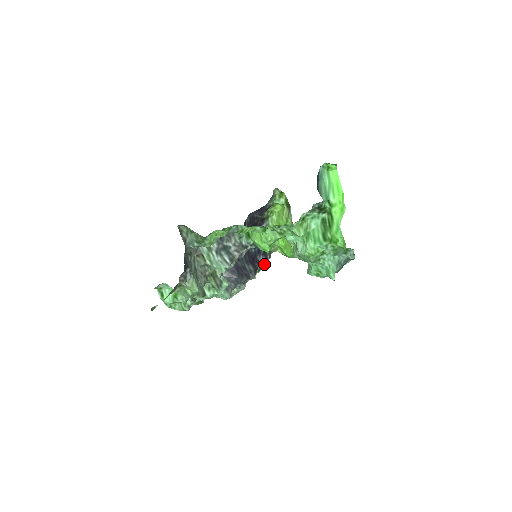
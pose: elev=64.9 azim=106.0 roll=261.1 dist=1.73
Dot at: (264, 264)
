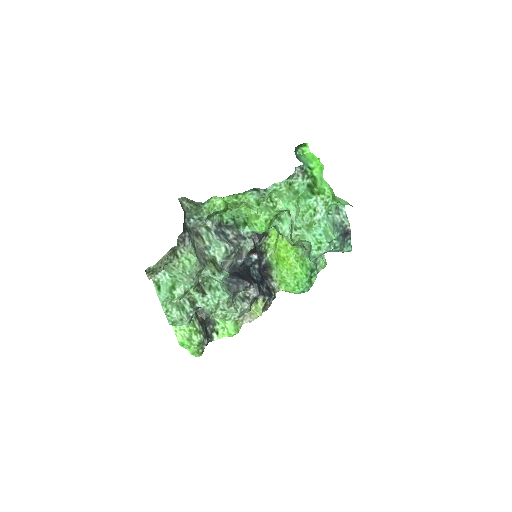
Dot at: (269, 302)
